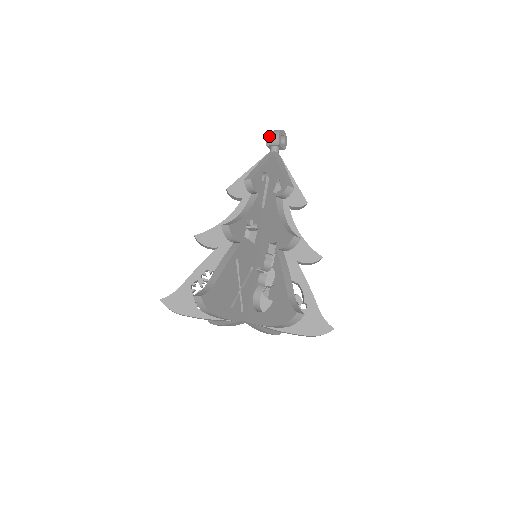
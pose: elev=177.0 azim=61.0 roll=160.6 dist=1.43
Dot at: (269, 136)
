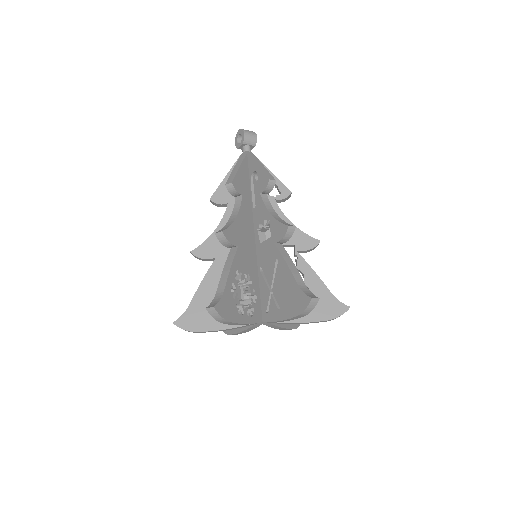
Dot at: (248, 135)
